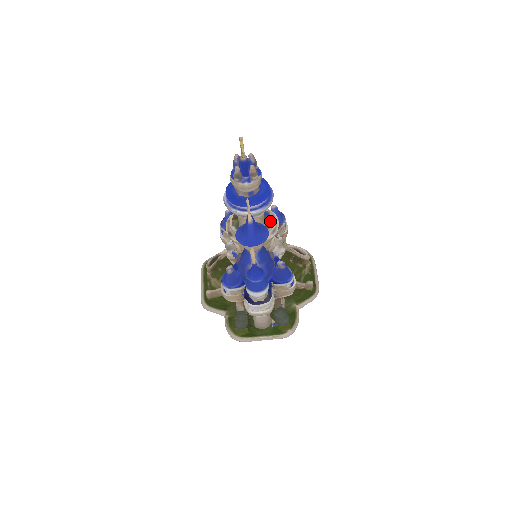
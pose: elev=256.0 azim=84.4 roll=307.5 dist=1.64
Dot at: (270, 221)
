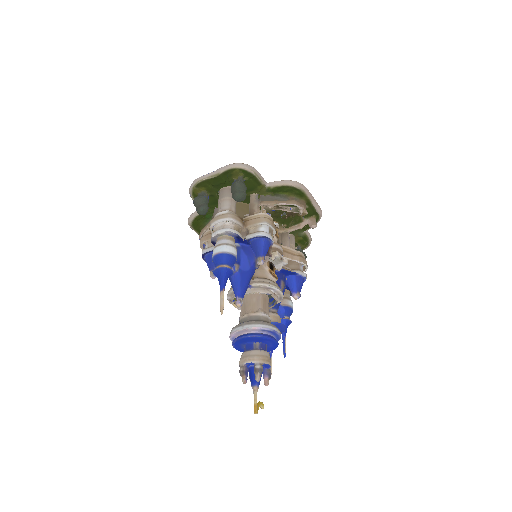
Dot at: occluded
